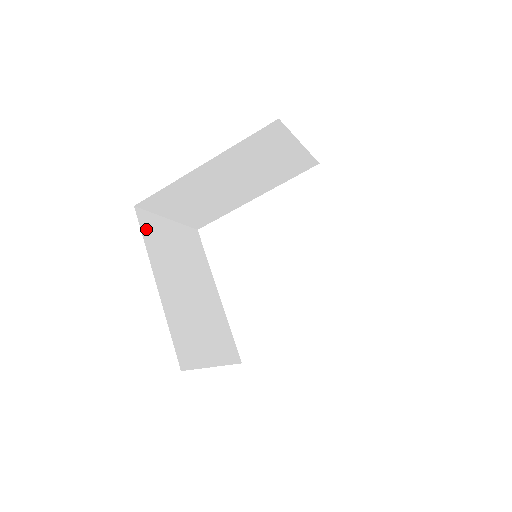
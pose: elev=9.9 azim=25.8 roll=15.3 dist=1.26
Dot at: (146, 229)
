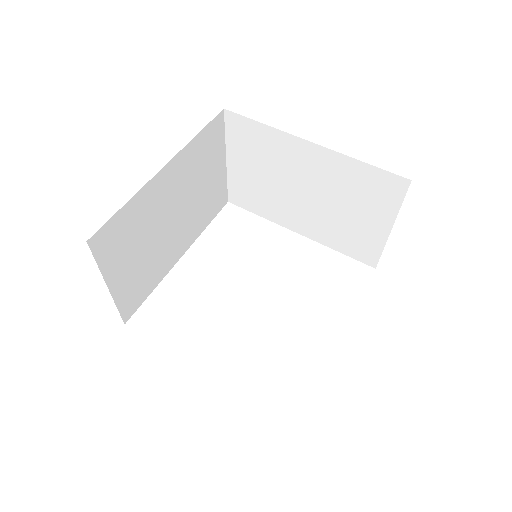
Dot at: (209, 133)
